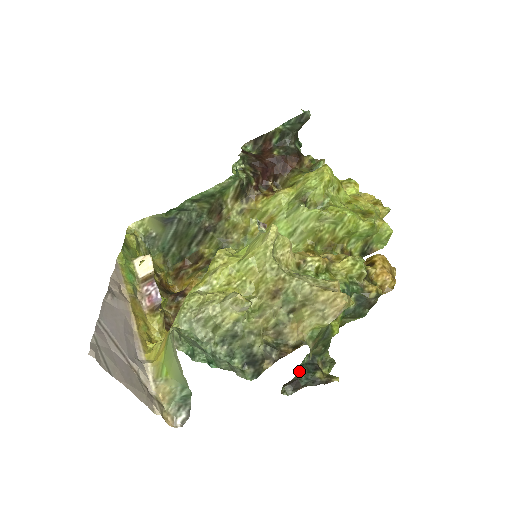
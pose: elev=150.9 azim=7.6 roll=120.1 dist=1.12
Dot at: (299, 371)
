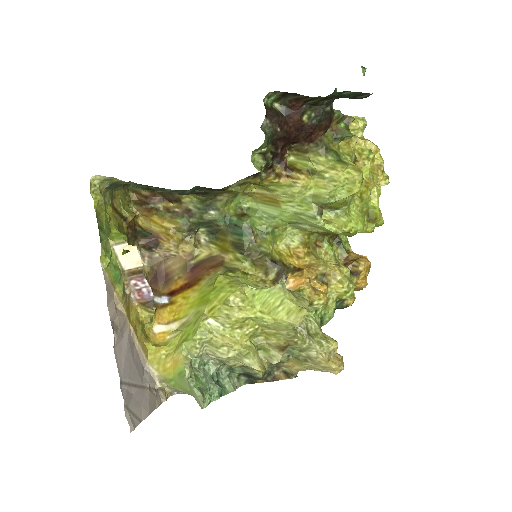
Dot at: occluded
